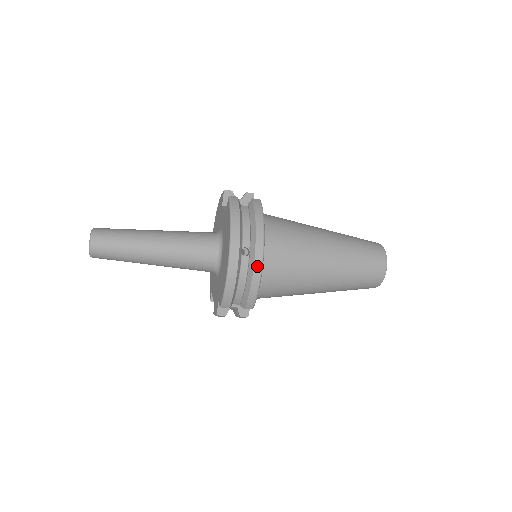
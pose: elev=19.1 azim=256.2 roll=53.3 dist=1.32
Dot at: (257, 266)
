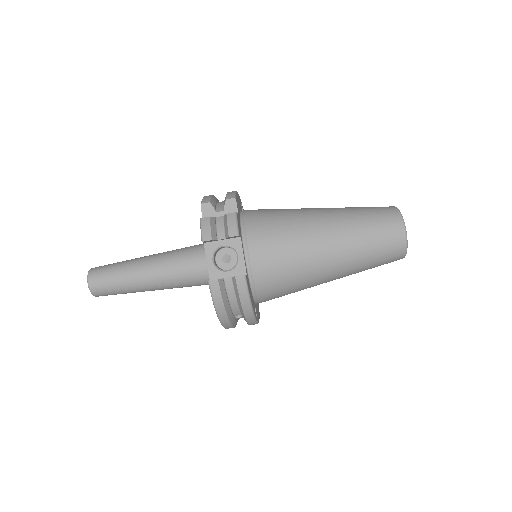
Dot at: occluded
